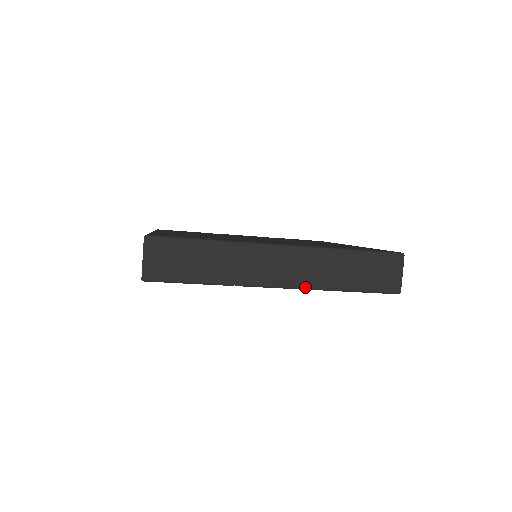
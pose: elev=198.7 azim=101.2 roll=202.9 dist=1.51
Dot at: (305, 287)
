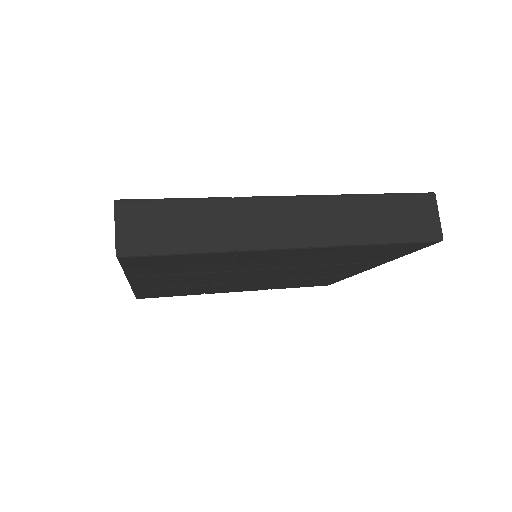
Dot at: (327, 244)
